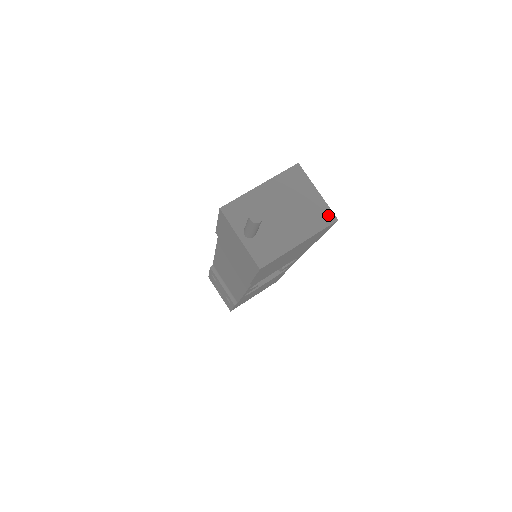
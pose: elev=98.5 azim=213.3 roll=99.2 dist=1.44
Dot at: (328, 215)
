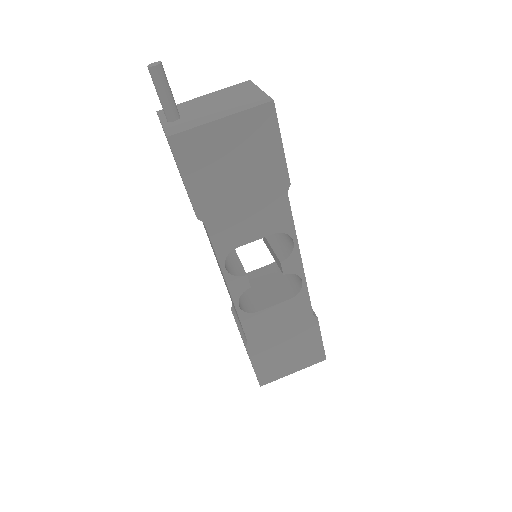
Dot at: (264, 99)
